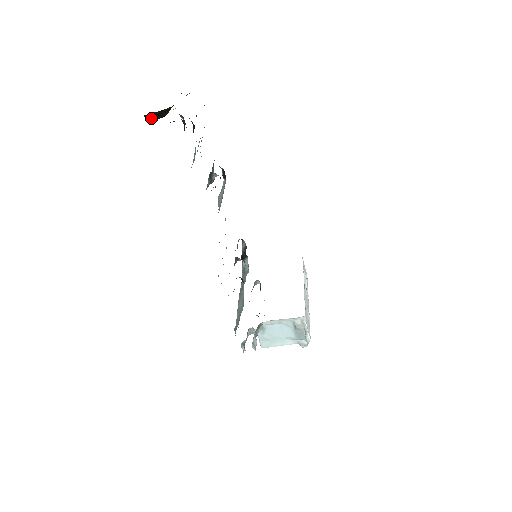
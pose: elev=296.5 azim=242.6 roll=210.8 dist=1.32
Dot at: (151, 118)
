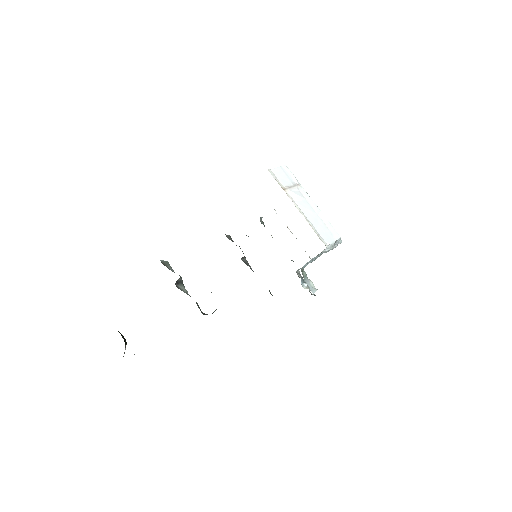
Dot at: (124, 353)
